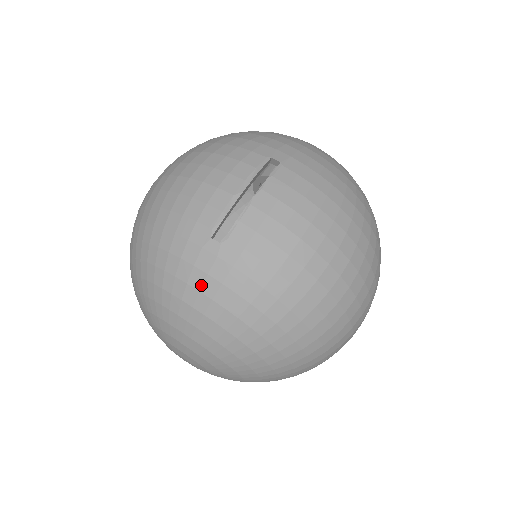
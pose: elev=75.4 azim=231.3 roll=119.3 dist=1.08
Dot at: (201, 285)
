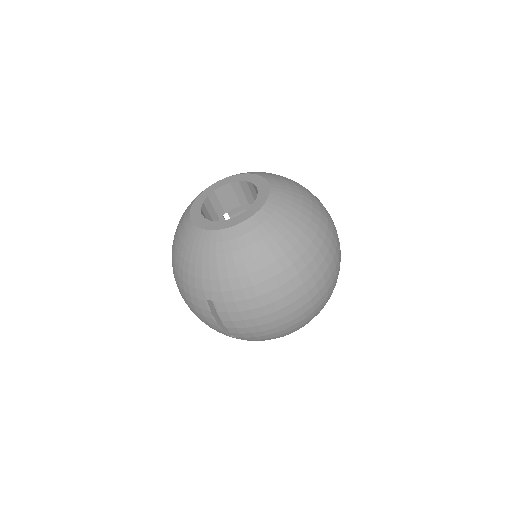
Dot at: occluded
